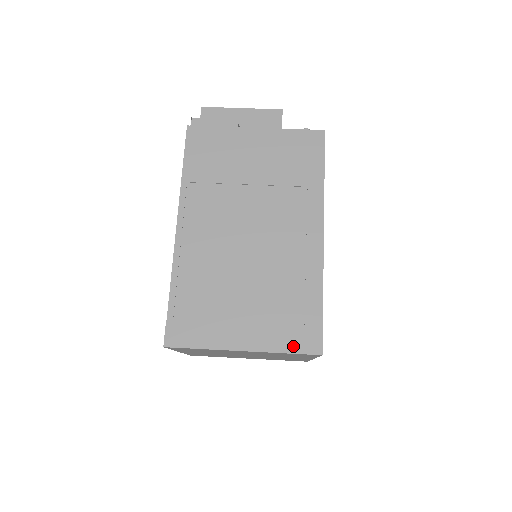
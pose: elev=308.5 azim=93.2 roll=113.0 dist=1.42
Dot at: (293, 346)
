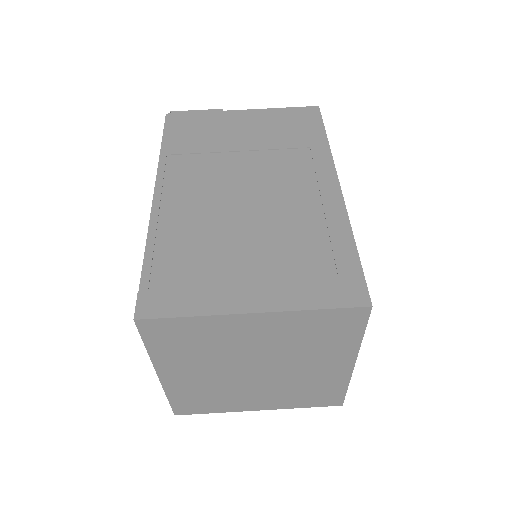
Dot at: (327, 299)
